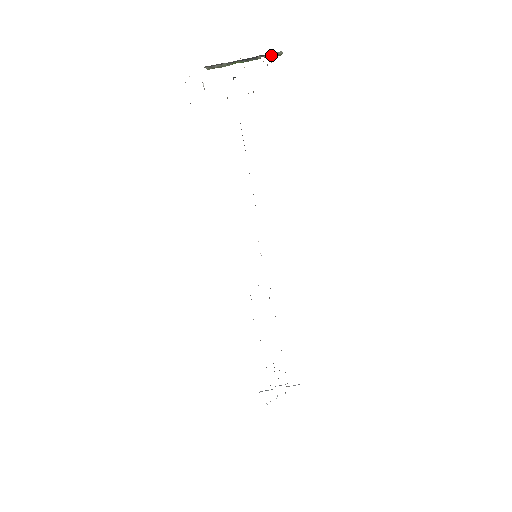
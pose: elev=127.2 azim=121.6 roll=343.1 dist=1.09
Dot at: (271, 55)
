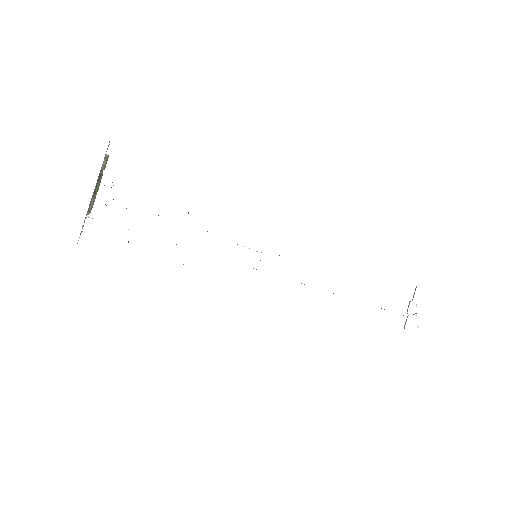
Dot at: (104, 164)
